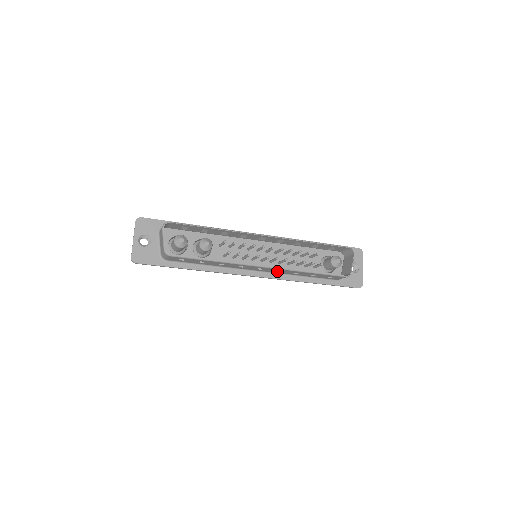
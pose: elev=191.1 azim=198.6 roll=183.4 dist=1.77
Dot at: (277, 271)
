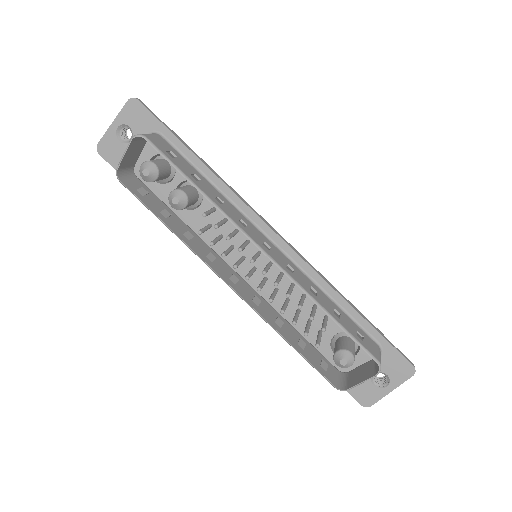
Dot at: (256, 299)
